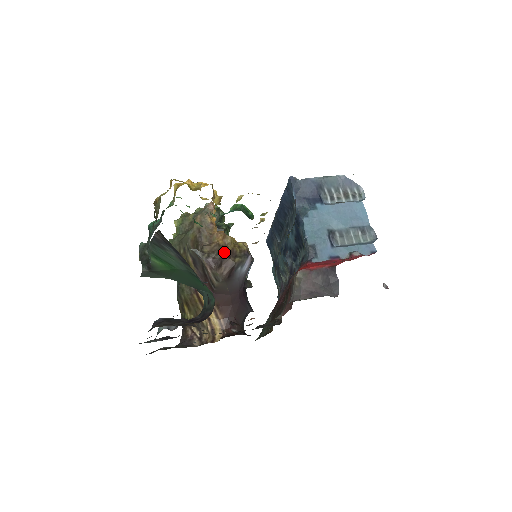
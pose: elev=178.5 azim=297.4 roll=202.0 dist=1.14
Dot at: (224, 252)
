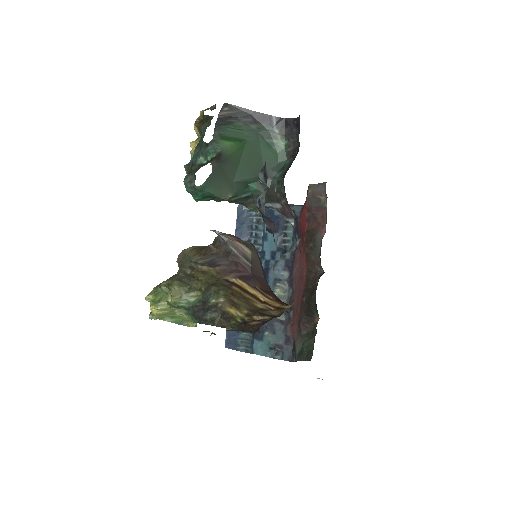
Dot at: occluded
